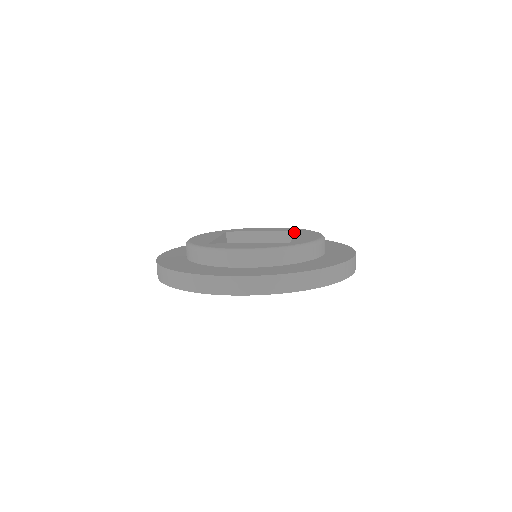
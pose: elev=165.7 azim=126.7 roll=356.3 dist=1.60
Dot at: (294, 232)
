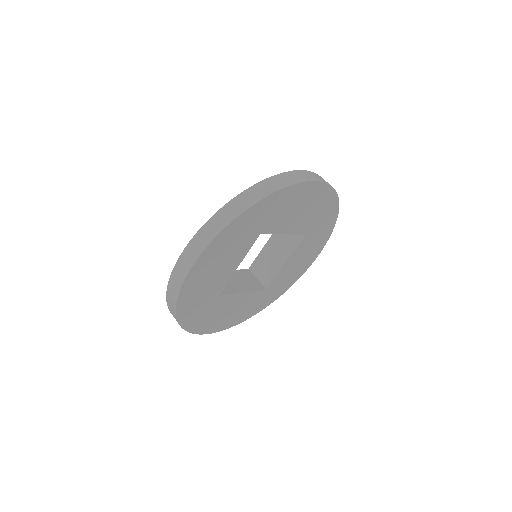
Dot at: (248, 270)
